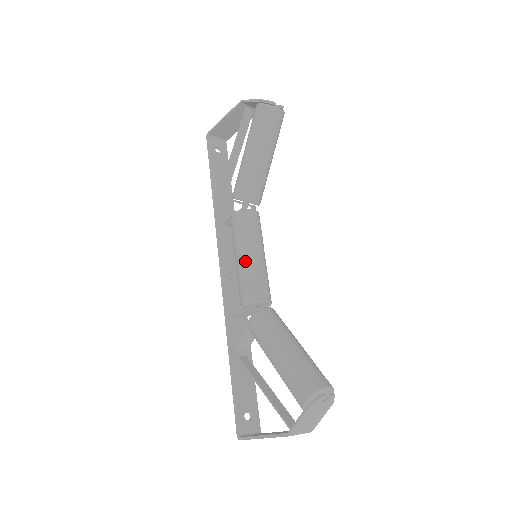
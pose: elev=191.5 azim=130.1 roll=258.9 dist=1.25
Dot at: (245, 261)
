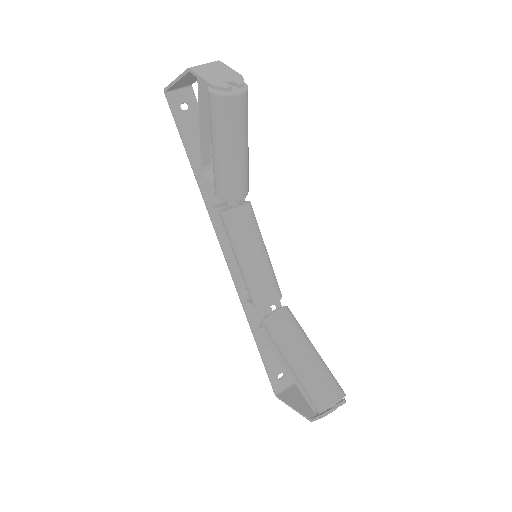
Dot at: (245, 268)
